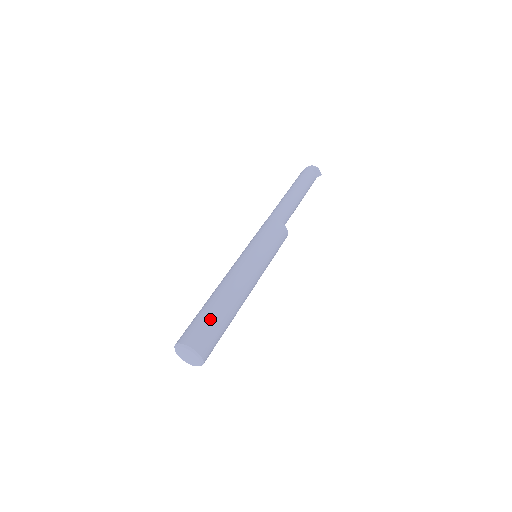
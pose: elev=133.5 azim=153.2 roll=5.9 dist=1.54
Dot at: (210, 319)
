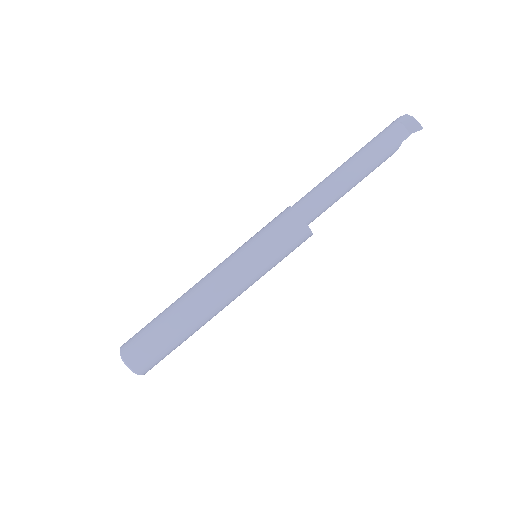
Dot at: (152, 329)
